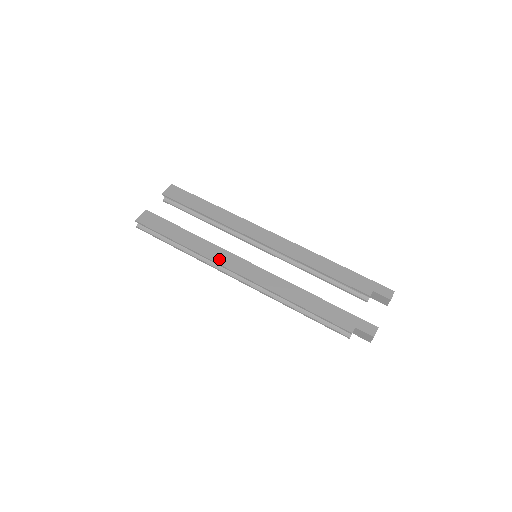
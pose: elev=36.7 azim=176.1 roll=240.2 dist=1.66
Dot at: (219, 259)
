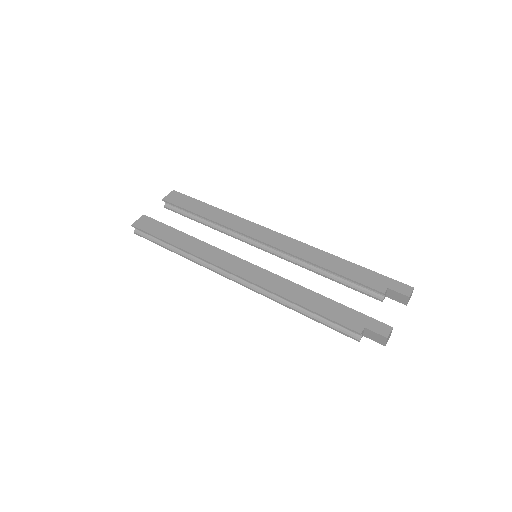
Dot at: (214, 259)
